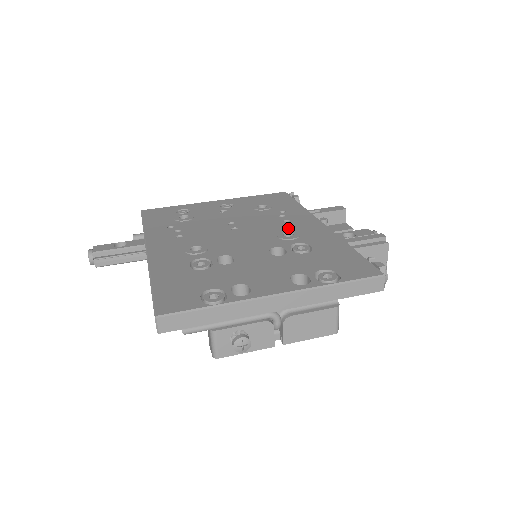
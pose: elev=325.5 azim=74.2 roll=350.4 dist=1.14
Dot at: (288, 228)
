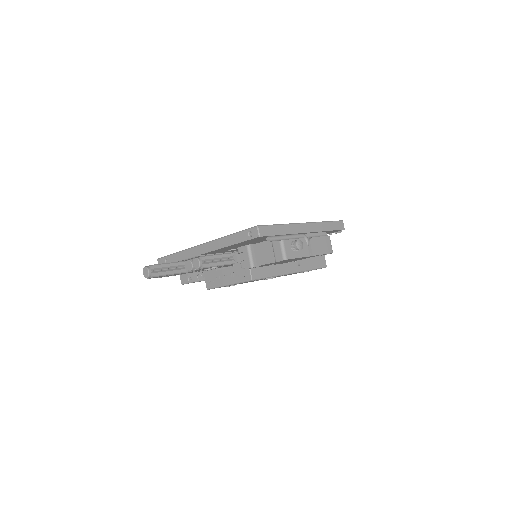
Dot at: occluded
